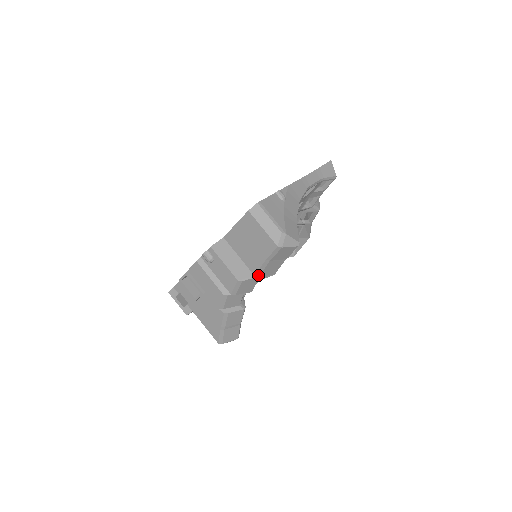
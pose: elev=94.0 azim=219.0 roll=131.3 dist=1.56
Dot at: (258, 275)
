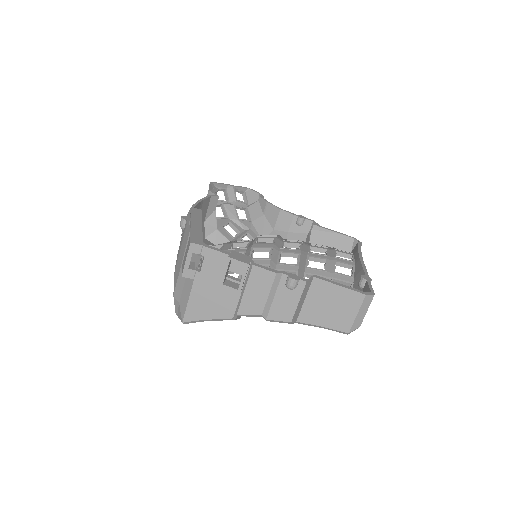
Dot at: (298, 323)
